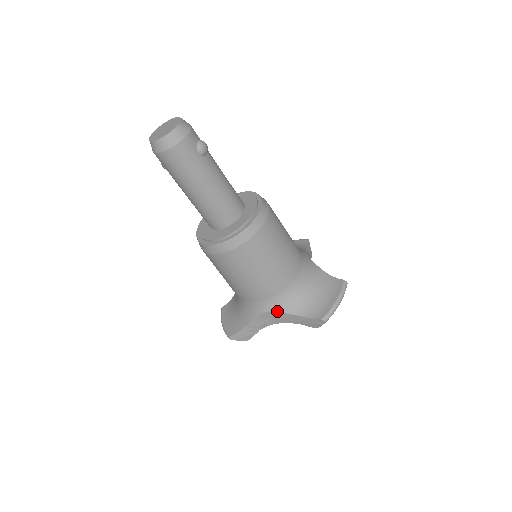
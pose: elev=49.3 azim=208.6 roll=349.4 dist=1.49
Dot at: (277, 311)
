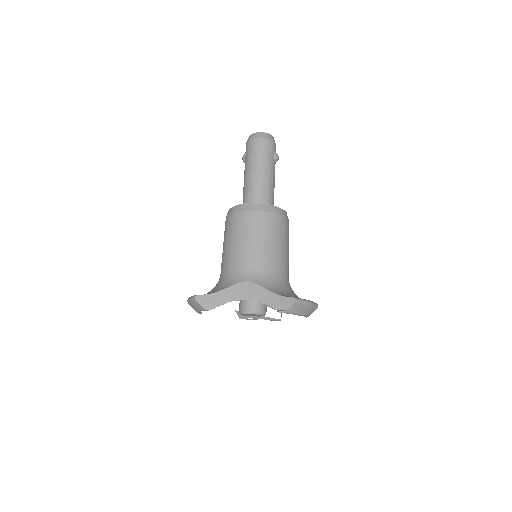
Dot at: (257, 283)
